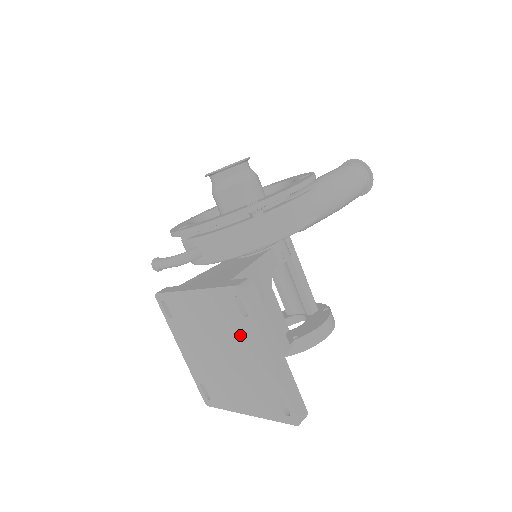
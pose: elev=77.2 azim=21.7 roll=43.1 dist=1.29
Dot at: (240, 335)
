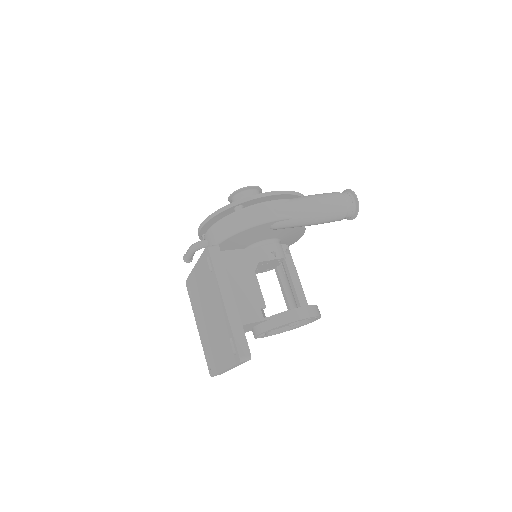
Dot at: (212, 290)
